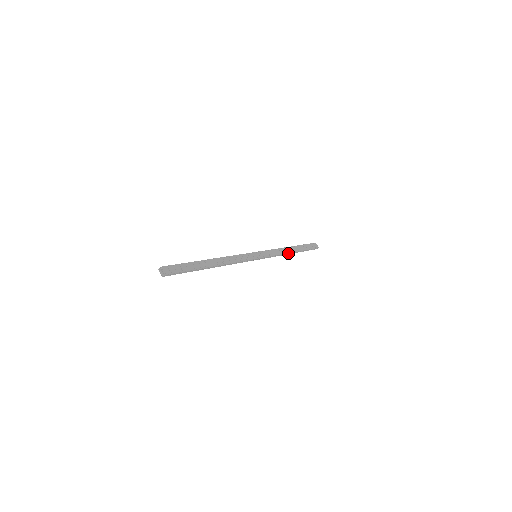
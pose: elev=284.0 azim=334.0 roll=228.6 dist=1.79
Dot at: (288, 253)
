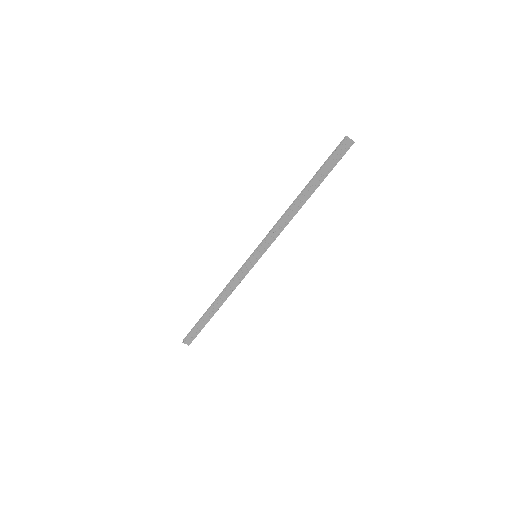
Dot at: (298, 210)
